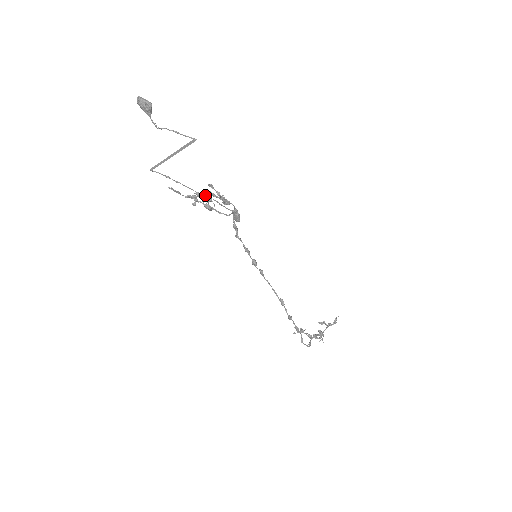
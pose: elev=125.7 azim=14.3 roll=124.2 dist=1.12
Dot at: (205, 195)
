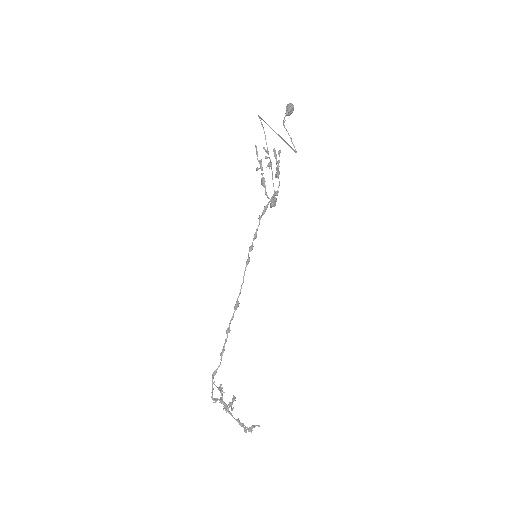
Dot at: (270, 160)
